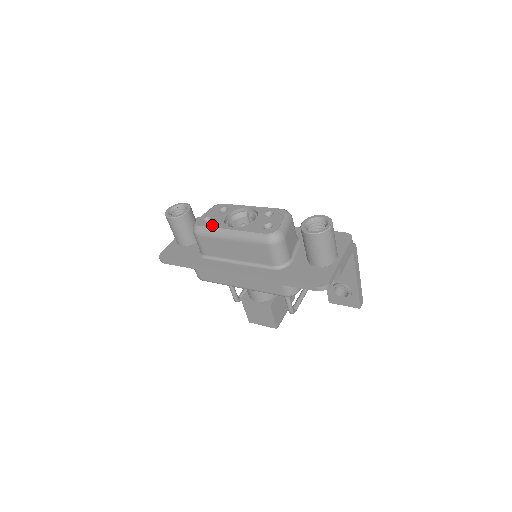
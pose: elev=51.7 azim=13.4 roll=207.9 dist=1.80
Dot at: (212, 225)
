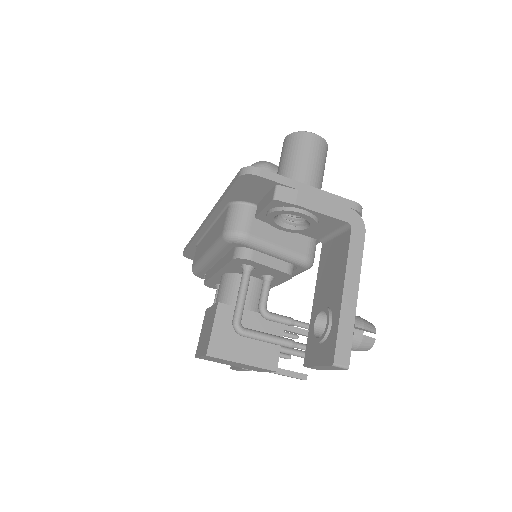
Dot at: occluded
